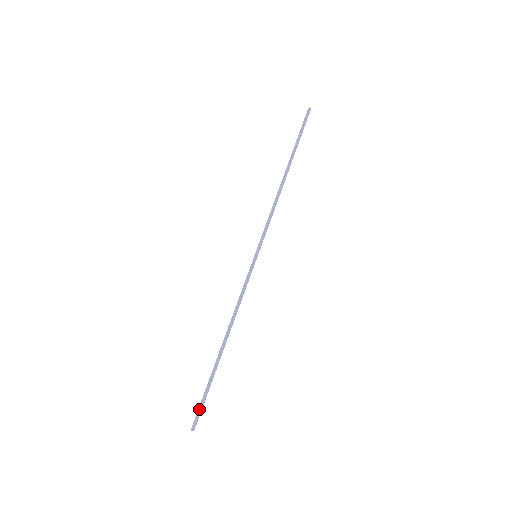
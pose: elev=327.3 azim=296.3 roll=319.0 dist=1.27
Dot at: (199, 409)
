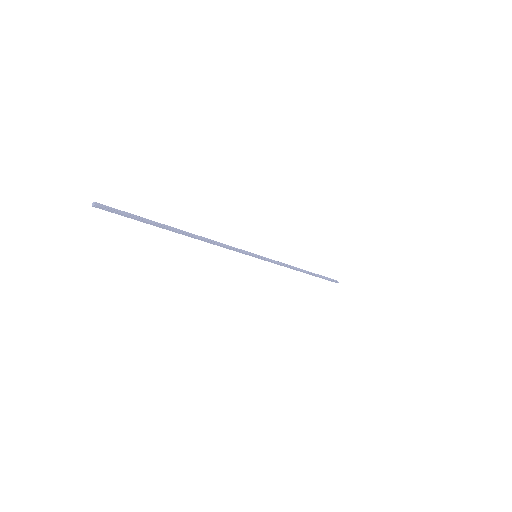
Dot at: (119, 211)
